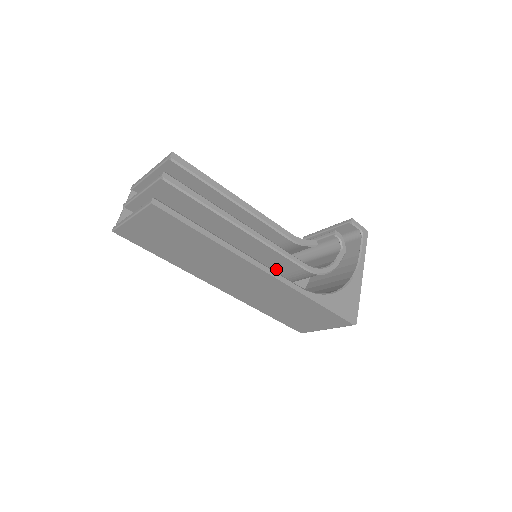
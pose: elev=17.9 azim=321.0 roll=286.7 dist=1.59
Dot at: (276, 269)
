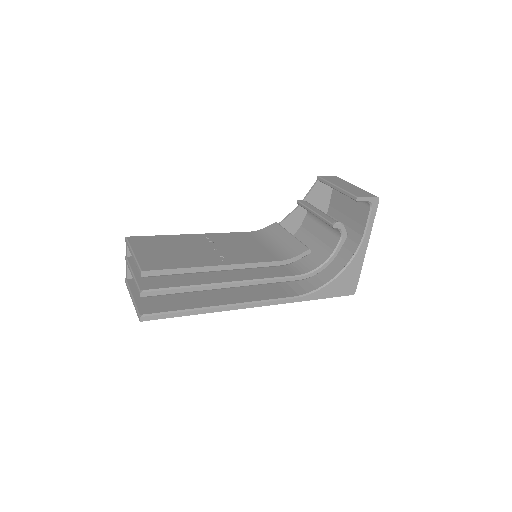
Dot at: occluded
